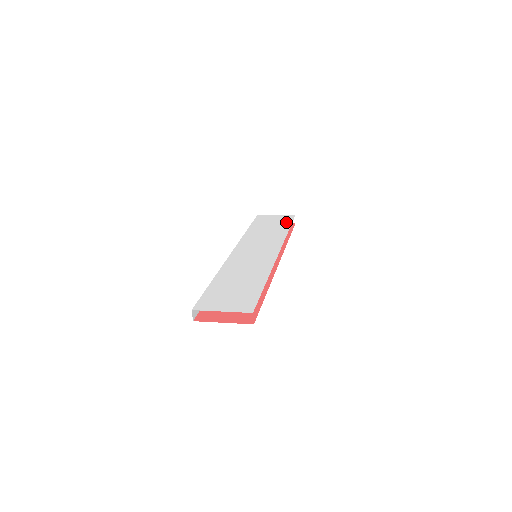
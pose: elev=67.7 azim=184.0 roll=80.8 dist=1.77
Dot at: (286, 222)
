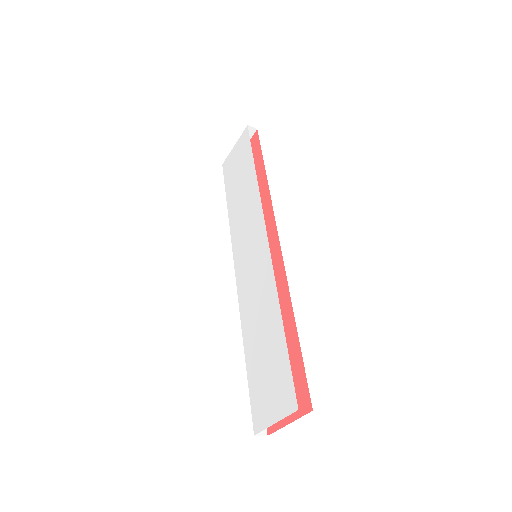
Dot at: (247, 154)
